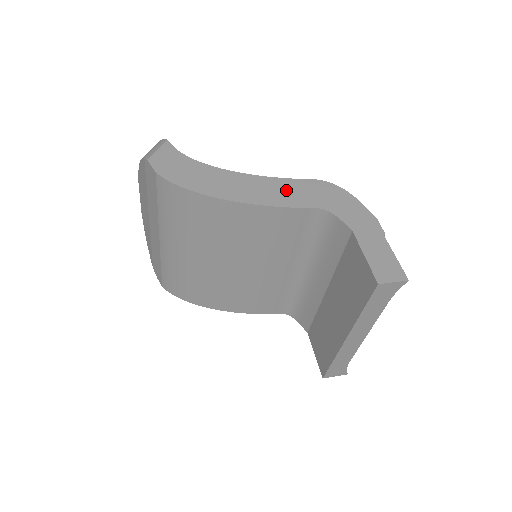
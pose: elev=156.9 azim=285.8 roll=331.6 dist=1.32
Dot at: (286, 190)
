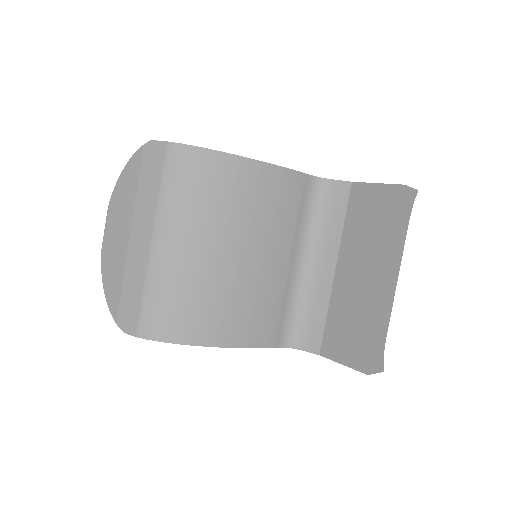
Dot at: occluded
